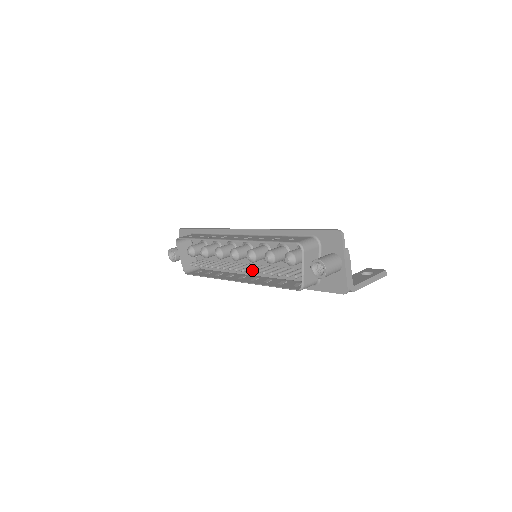
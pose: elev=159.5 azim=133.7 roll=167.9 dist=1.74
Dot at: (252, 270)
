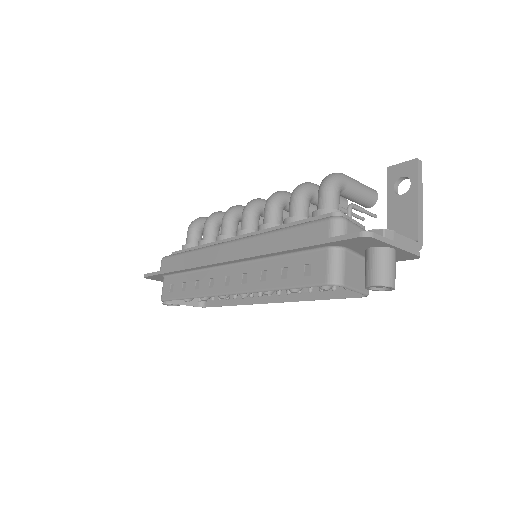
Dot at: (279, 290)
